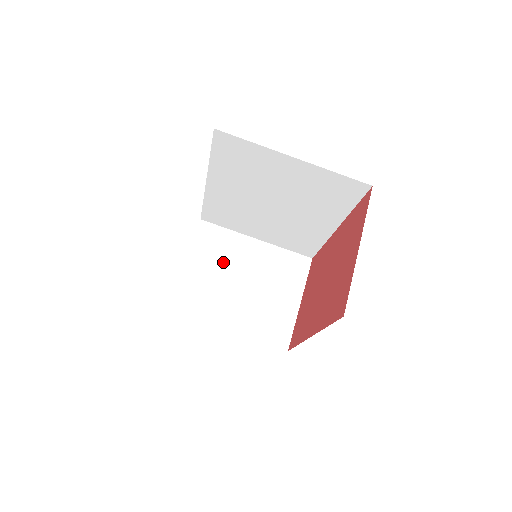
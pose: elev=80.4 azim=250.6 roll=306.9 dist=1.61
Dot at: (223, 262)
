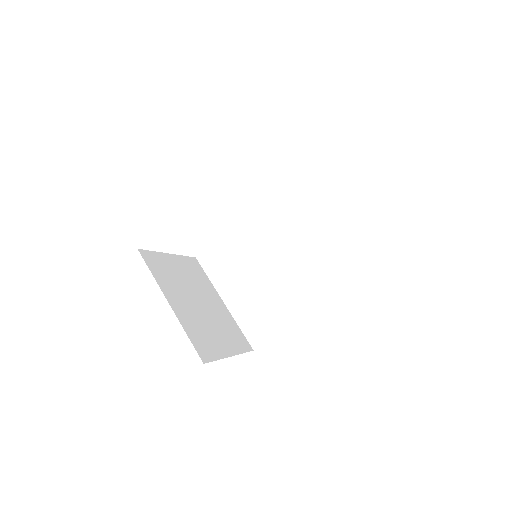
Dot at: (194, 282)
